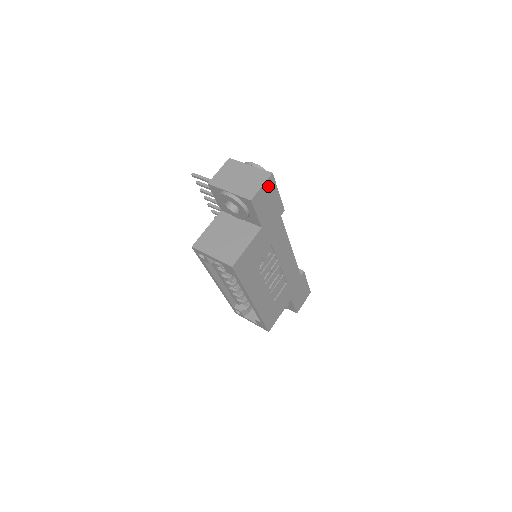
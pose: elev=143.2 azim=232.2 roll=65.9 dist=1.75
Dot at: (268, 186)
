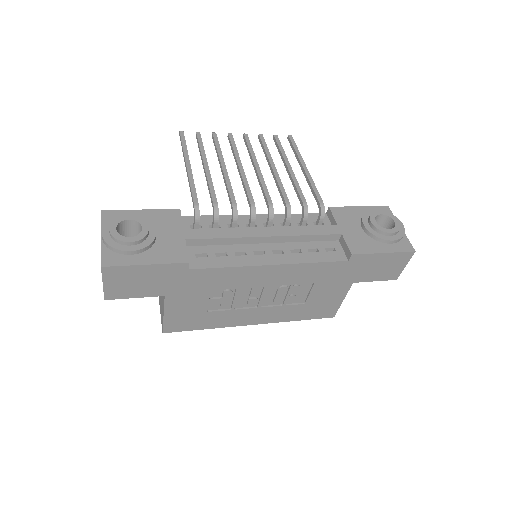
Dot at: (114, 276)
